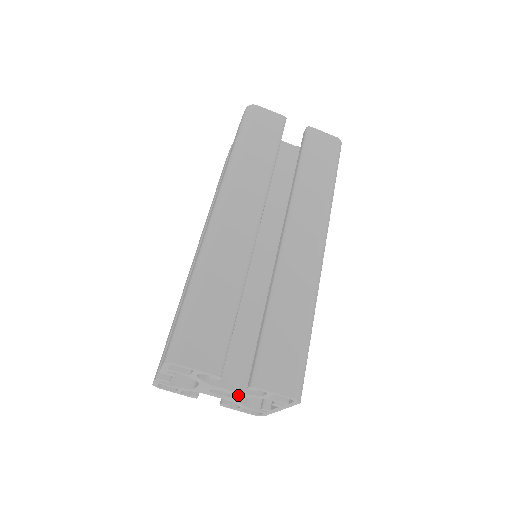
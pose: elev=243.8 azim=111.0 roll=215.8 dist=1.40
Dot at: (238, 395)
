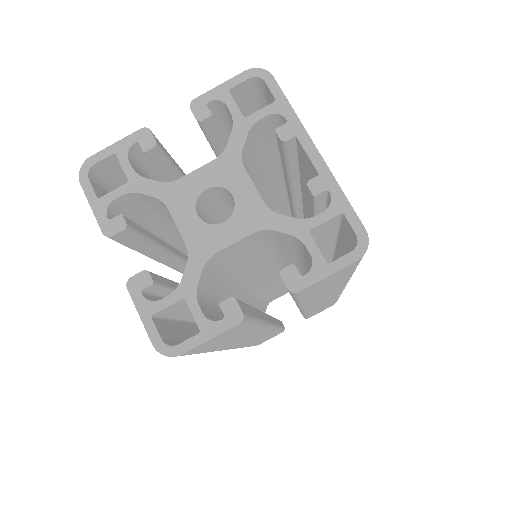
Dot at: (228, 173)
